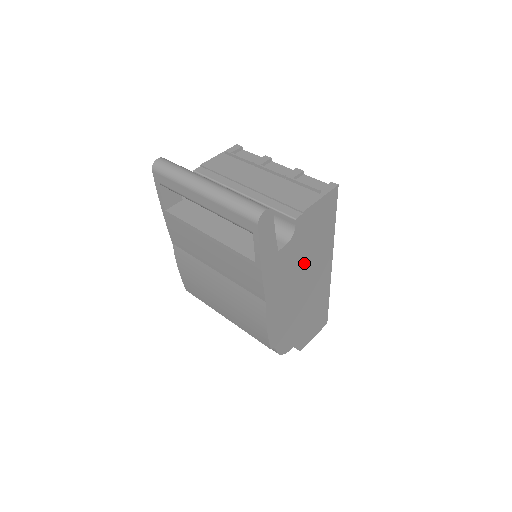
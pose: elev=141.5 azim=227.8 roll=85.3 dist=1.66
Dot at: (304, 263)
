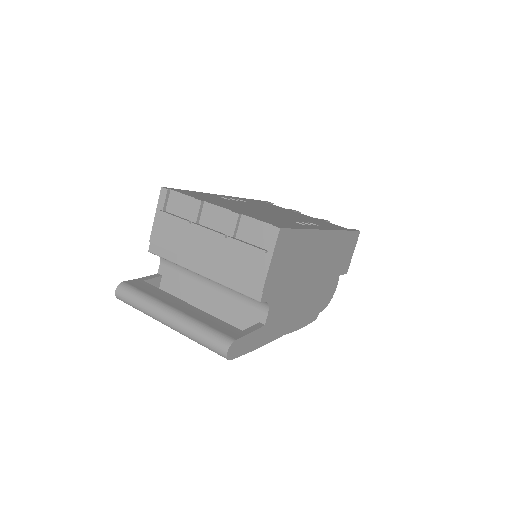
Dot at: (297, 280)
